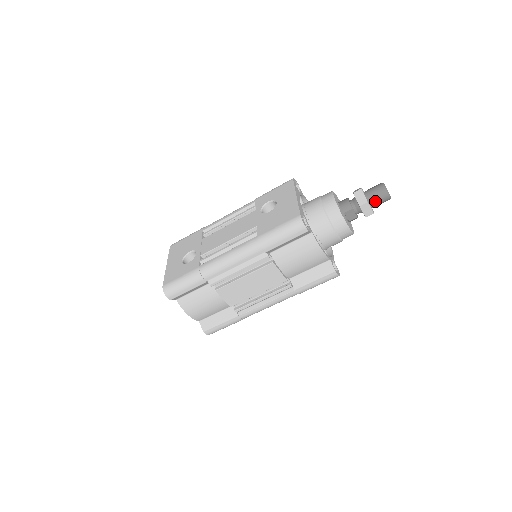
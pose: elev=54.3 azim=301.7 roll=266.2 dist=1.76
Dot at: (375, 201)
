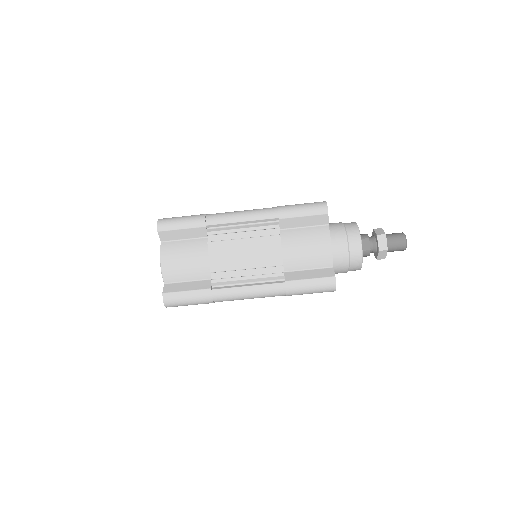
Dot at: (392, 240)
